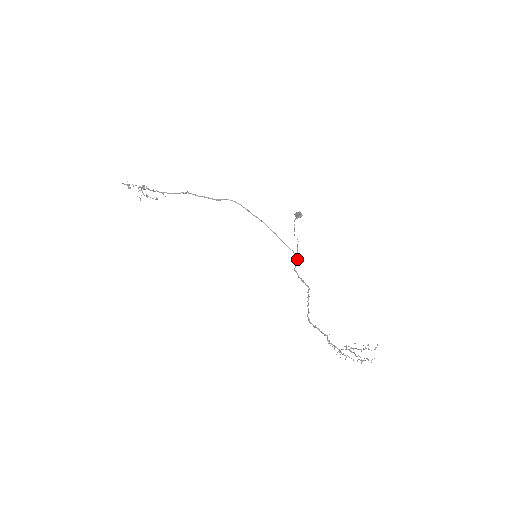
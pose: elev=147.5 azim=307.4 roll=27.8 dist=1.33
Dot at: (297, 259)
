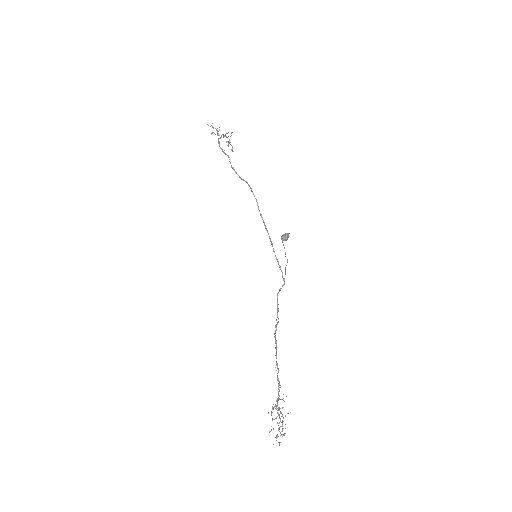
Dot at: (283, 284)
